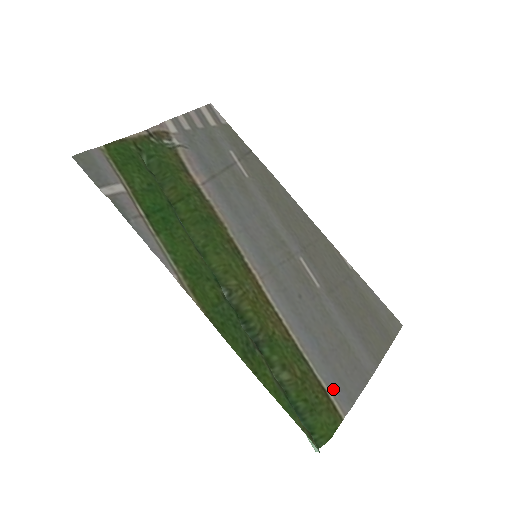
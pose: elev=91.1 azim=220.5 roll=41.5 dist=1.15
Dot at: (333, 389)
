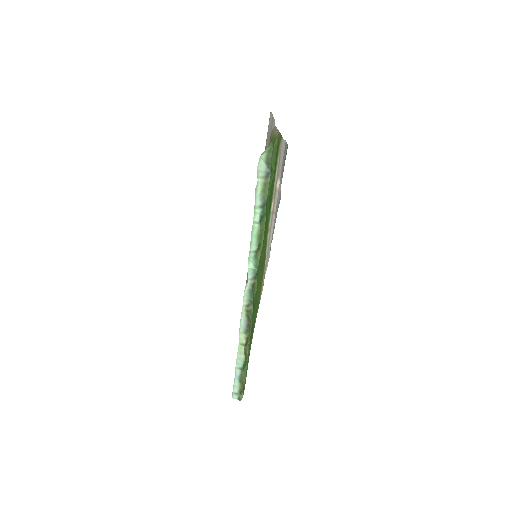
Dot at: occluded
